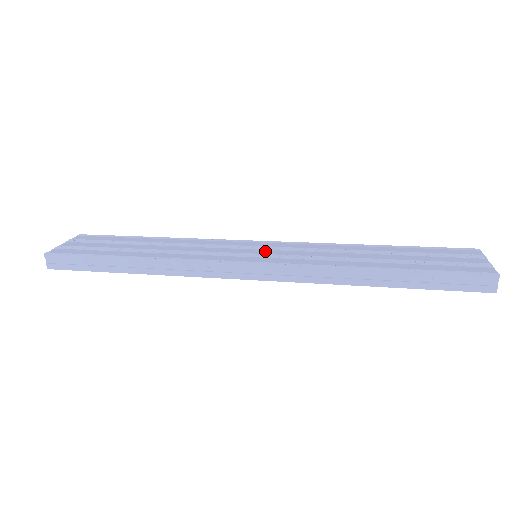
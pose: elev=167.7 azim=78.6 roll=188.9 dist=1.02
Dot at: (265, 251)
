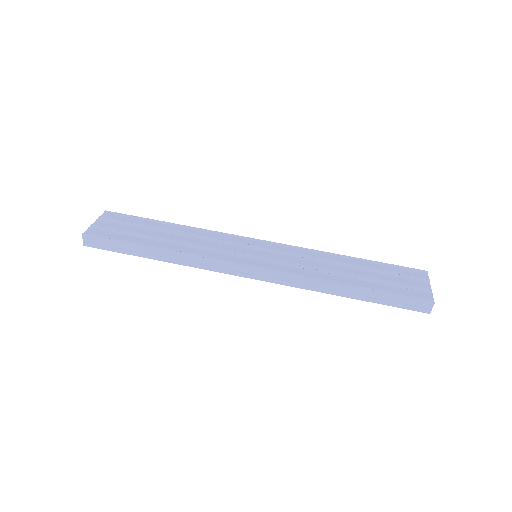
Dot at: (264, 253)
